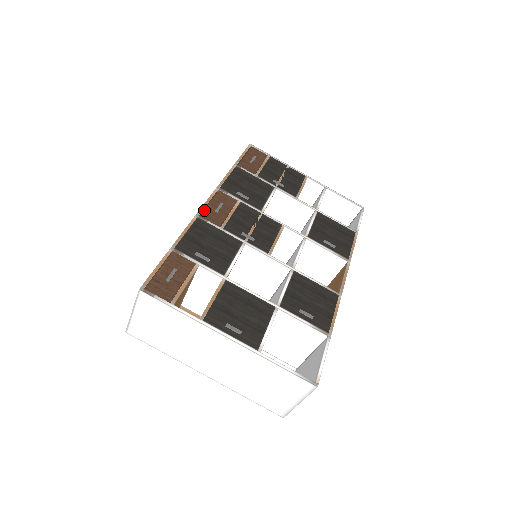
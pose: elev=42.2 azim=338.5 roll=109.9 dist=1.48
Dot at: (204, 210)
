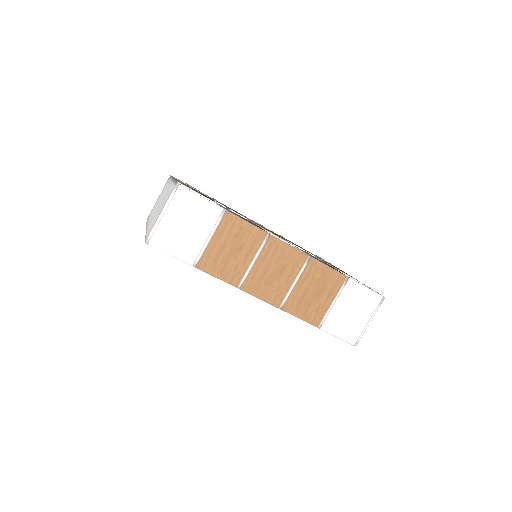
Dot at: (248, 218)
